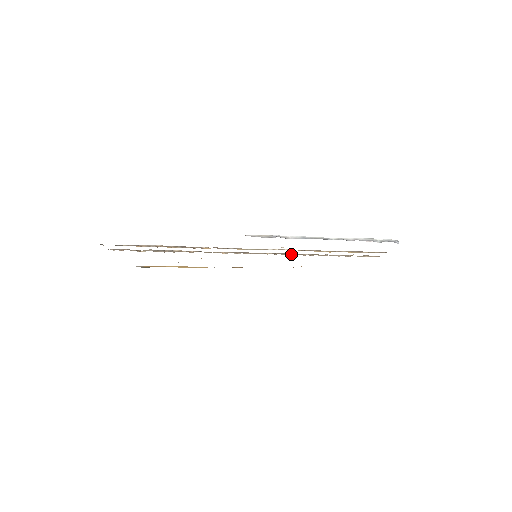
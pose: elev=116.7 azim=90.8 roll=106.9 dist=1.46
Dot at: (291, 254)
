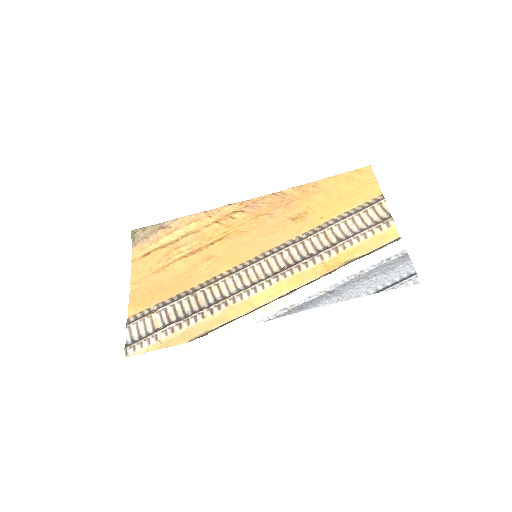
Dot at: (292, 250)
